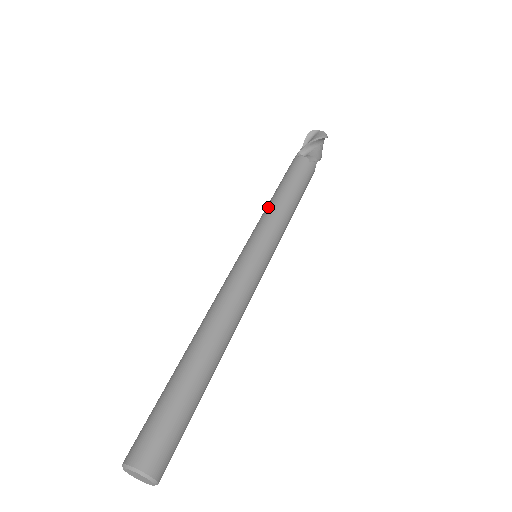
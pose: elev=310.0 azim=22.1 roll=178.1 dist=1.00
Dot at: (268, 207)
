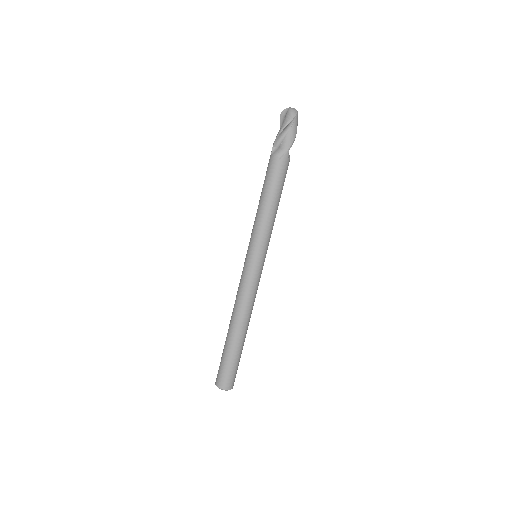
Dot at: (256, 216)
